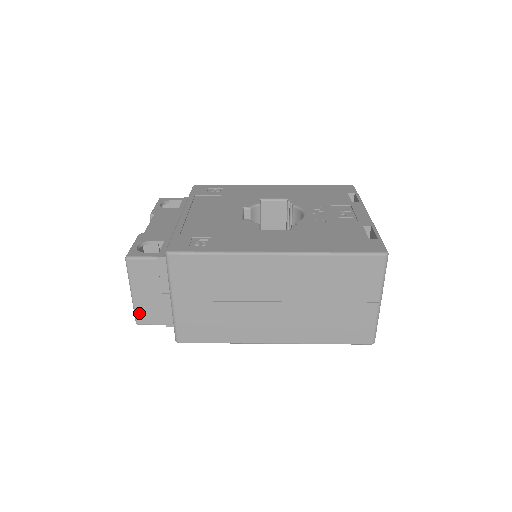
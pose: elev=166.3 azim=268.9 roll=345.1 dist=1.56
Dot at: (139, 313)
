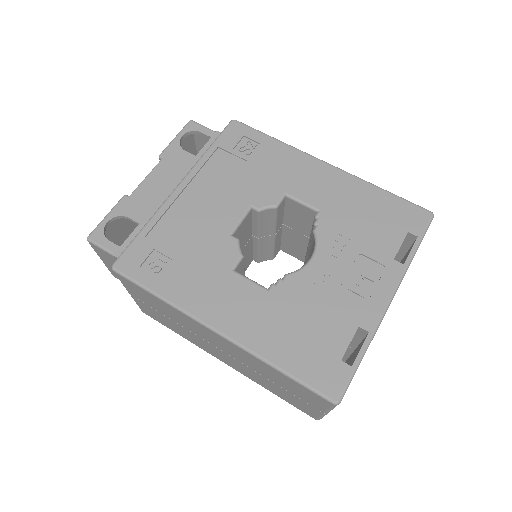
Dot at: (112, 272)
